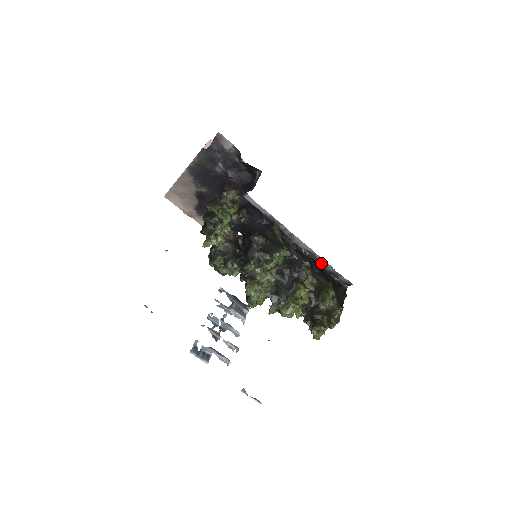
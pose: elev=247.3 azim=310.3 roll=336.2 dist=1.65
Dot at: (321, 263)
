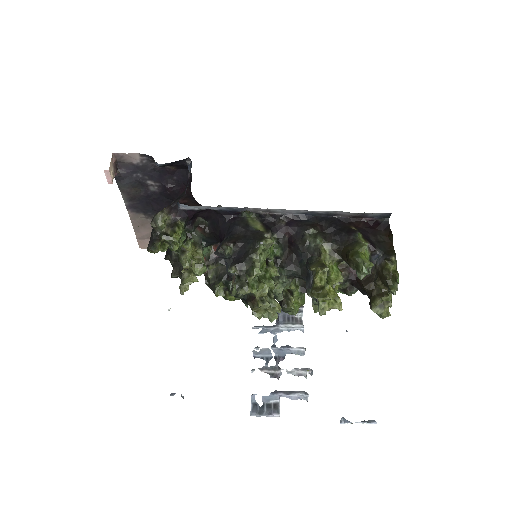
Dot at: (332, 215)
